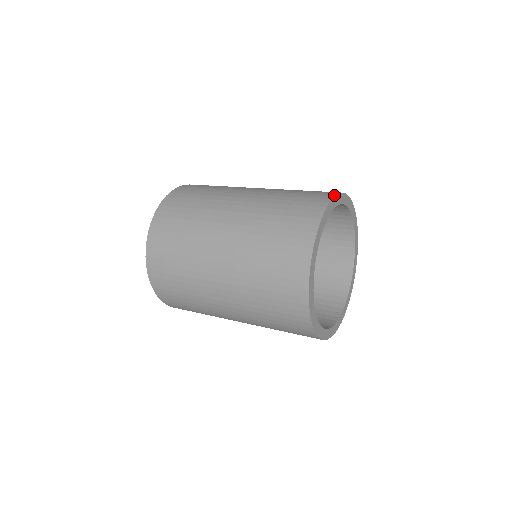
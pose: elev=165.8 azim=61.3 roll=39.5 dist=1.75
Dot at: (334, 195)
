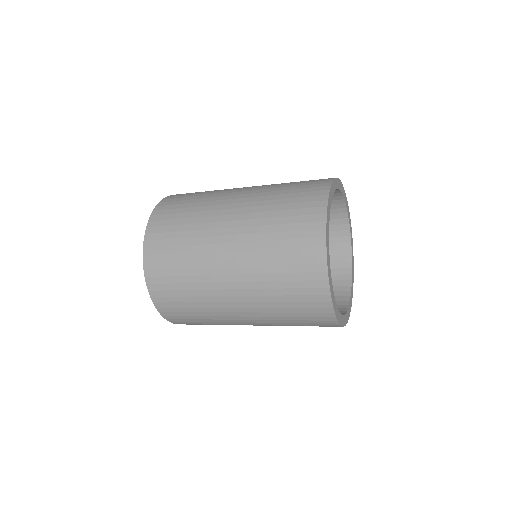
Dot at: (342, 186)
